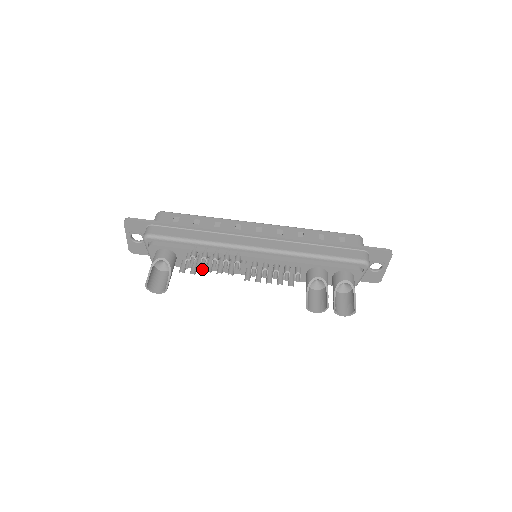
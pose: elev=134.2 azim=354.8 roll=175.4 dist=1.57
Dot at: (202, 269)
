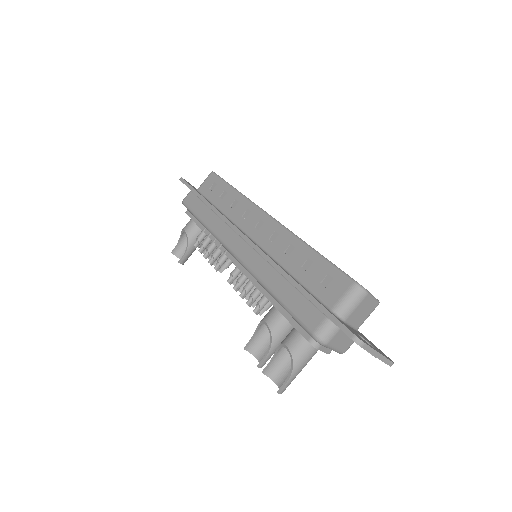
Dot at: occluded
